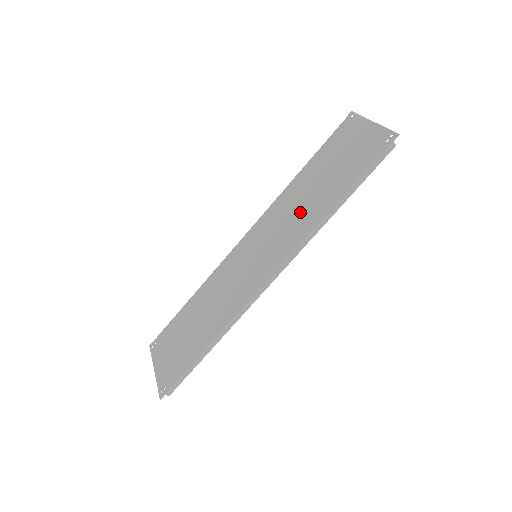
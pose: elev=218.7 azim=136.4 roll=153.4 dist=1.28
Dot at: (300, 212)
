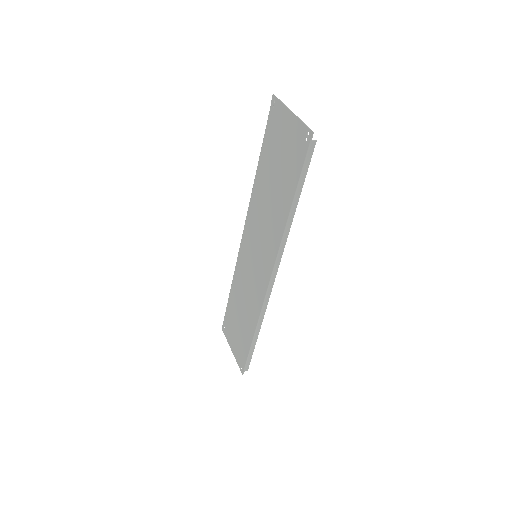
Dot at: (270, 215)
